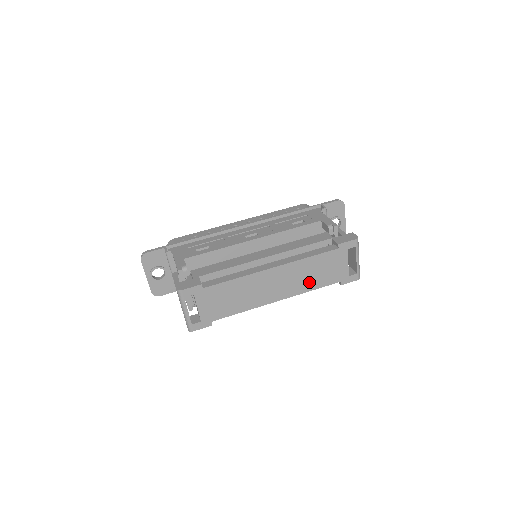
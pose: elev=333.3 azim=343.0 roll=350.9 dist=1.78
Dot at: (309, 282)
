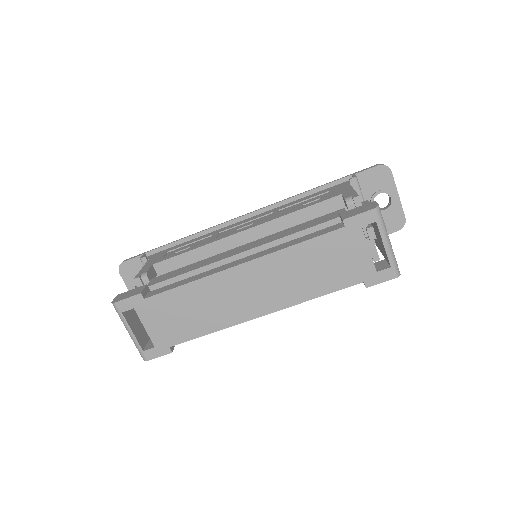
Dot at: (307, 285)
